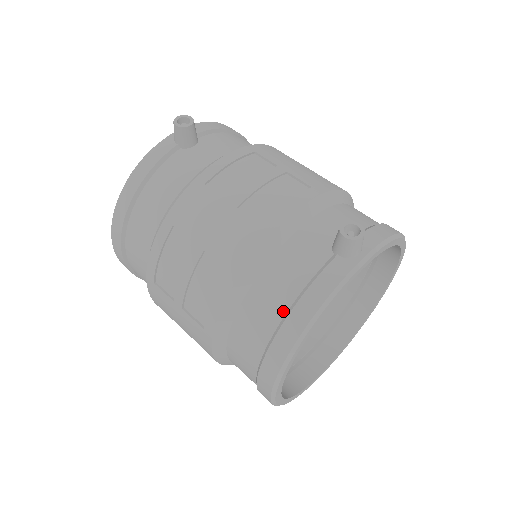
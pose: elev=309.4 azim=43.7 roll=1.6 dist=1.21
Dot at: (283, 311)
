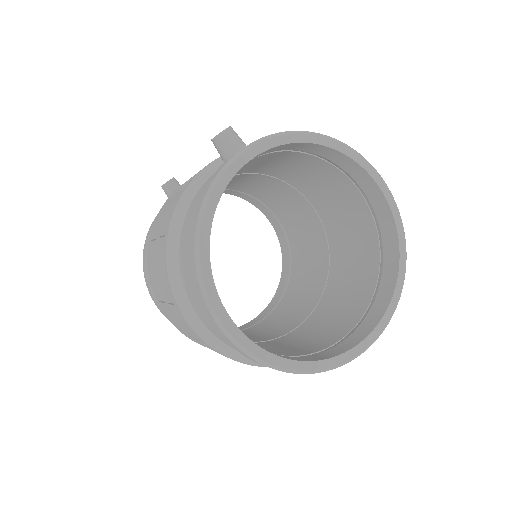
Dot at: occluded
